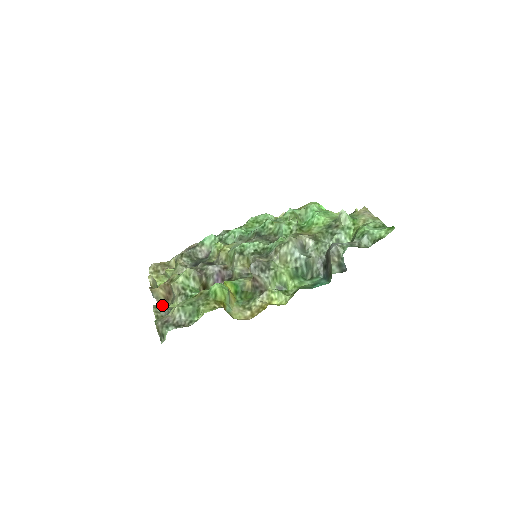
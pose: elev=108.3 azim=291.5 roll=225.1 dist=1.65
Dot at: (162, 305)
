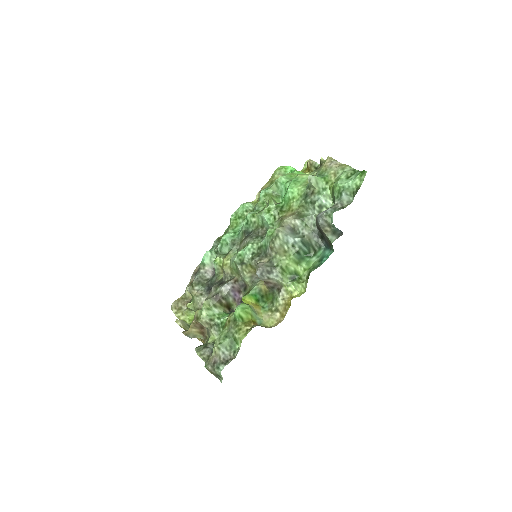
Dot at: (202, 339)
